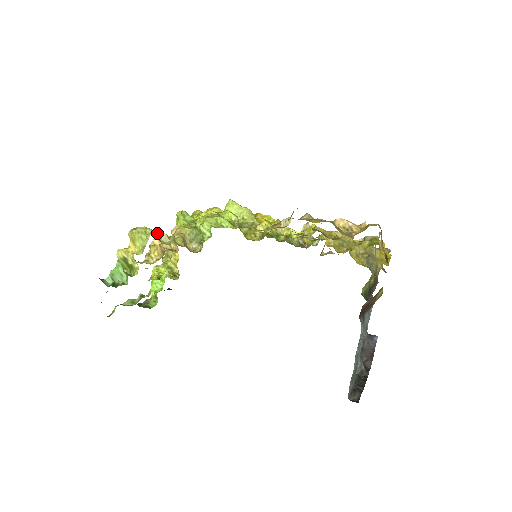
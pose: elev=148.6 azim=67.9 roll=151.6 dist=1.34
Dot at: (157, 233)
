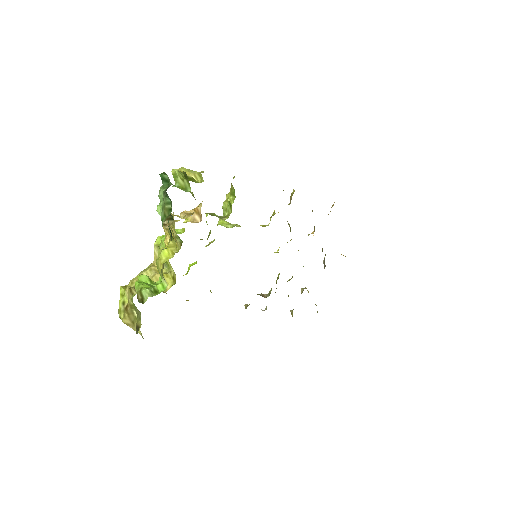
Dot at: occluded
